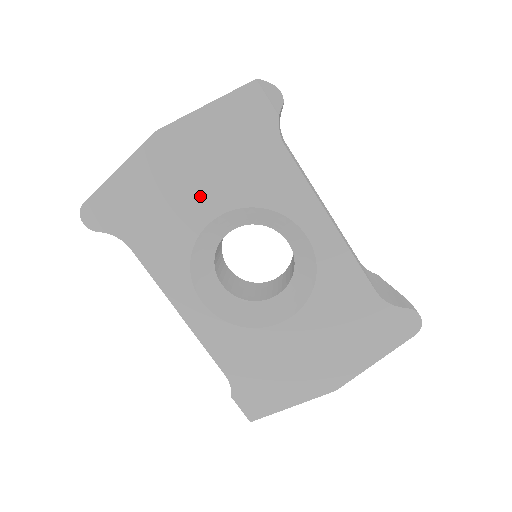
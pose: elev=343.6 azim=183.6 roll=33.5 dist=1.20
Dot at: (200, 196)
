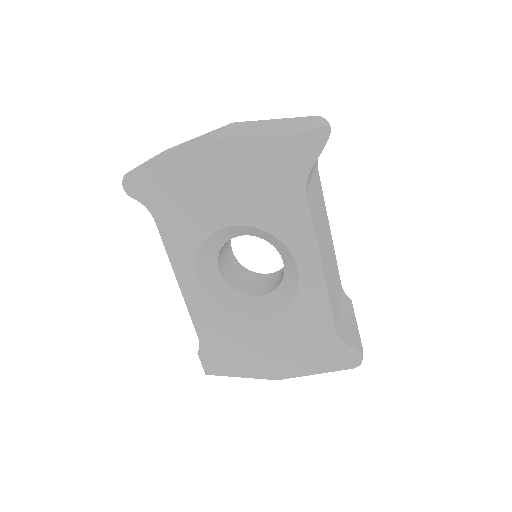
Dot at: (224, 205)
